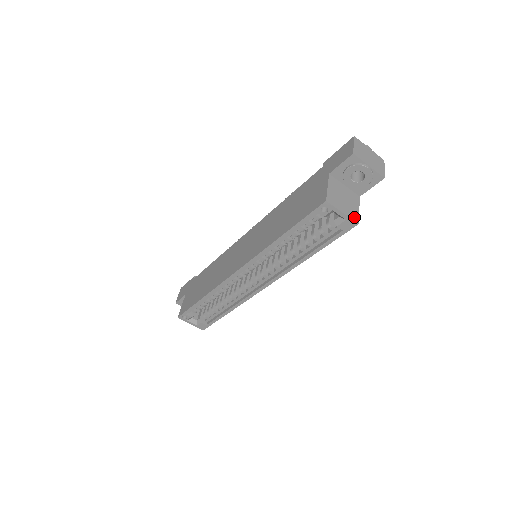
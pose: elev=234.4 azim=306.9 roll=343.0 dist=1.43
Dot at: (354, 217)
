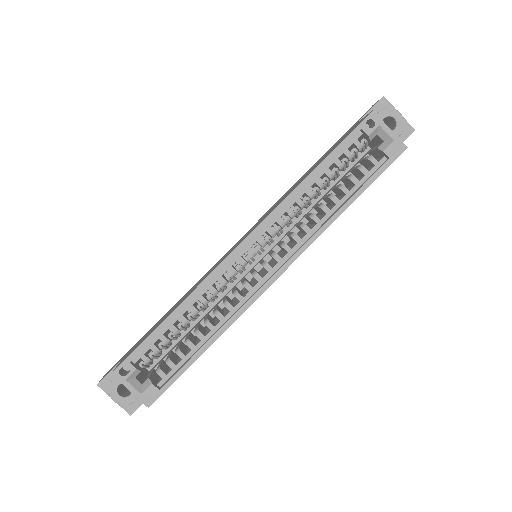
Dot at: (400, 143)
